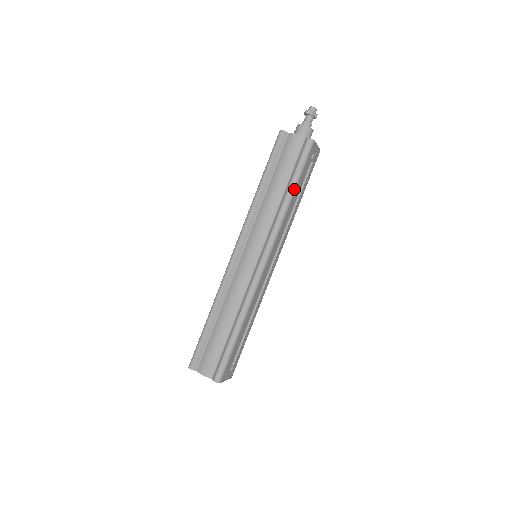
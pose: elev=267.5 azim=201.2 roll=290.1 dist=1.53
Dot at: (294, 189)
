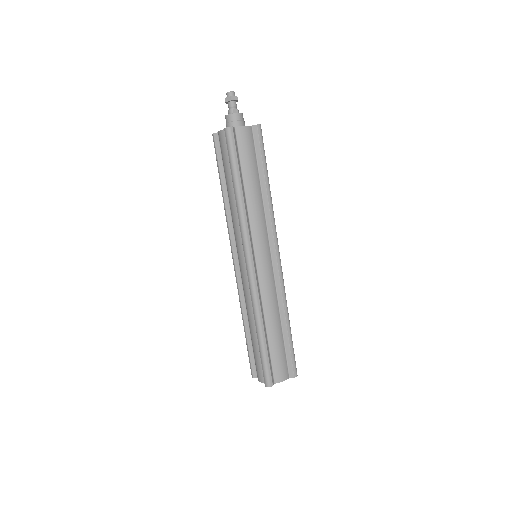
Dot at: (268, 178)
